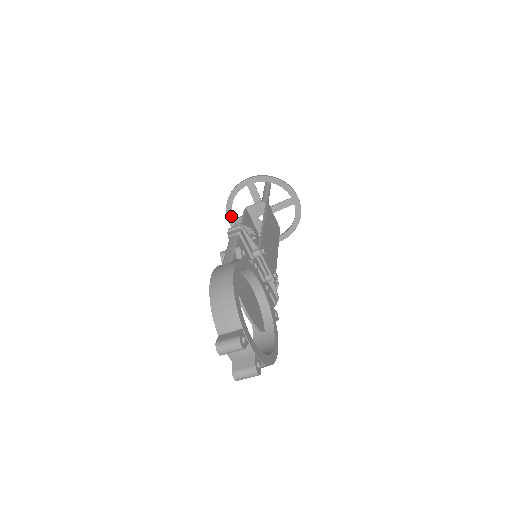
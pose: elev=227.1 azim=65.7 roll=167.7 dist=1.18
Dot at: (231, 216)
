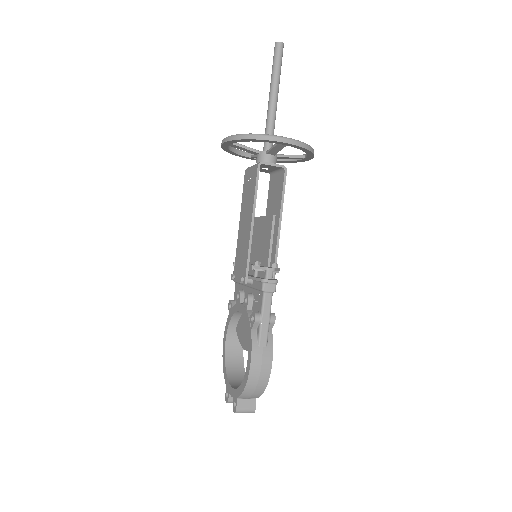
Dot at: (232, 143)
